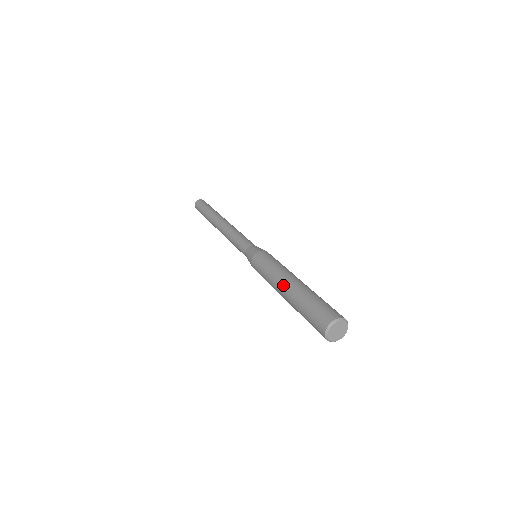
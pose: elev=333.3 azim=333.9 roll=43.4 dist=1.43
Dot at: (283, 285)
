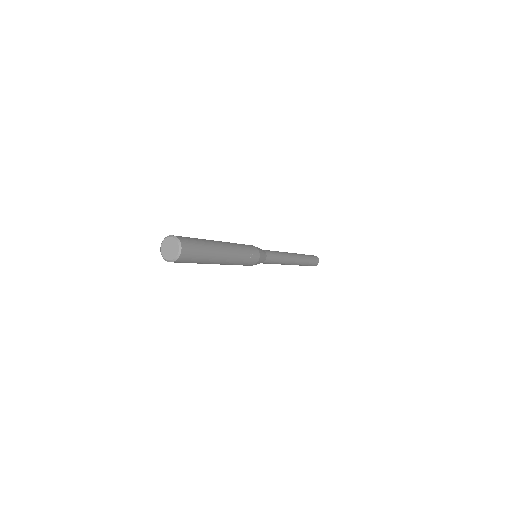
Dot at: (219, 241)
